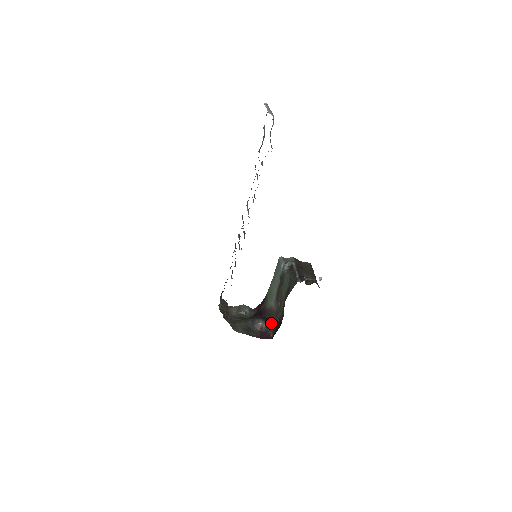
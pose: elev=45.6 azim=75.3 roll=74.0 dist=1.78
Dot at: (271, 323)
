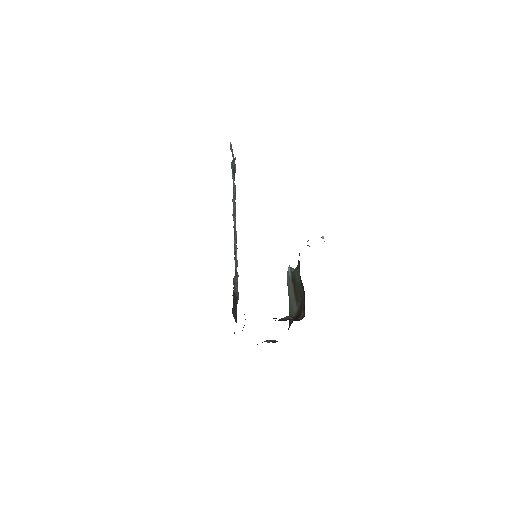
Dot at: (298, 316)
